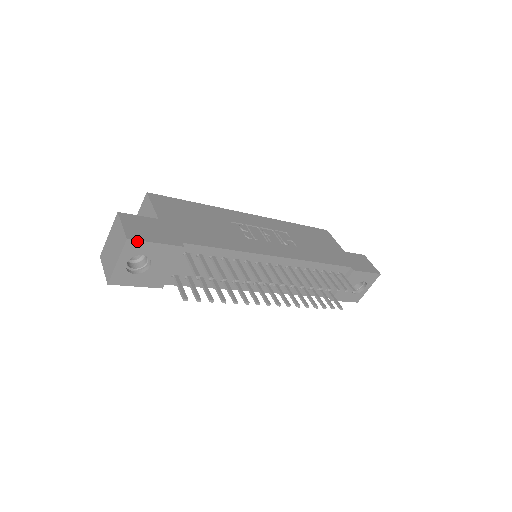
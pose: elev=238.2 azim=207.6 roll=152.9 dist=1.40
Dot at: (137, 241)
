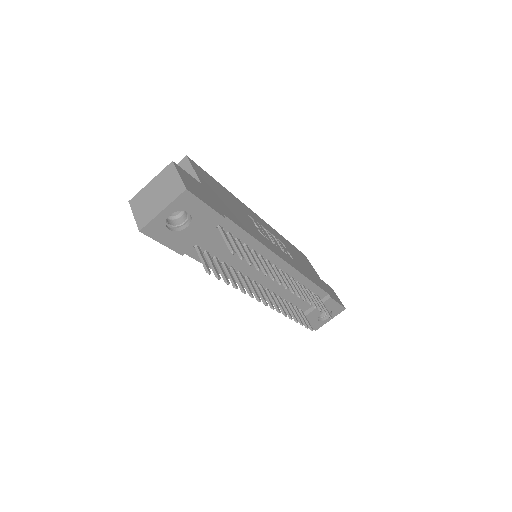
Dot at: (193, 195)
